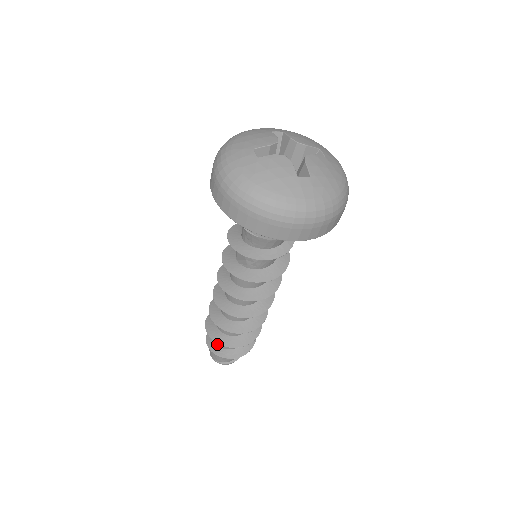
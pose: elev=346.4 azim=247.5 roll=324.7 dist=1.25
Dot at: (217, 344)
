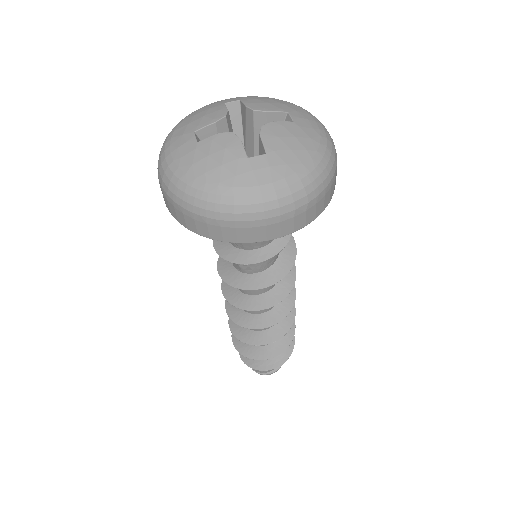
Dot at: occluded
